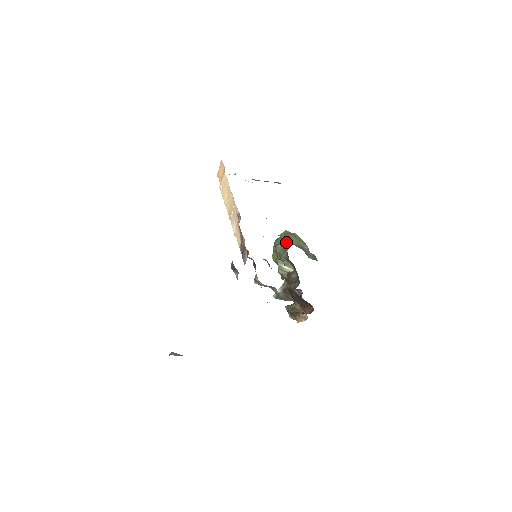
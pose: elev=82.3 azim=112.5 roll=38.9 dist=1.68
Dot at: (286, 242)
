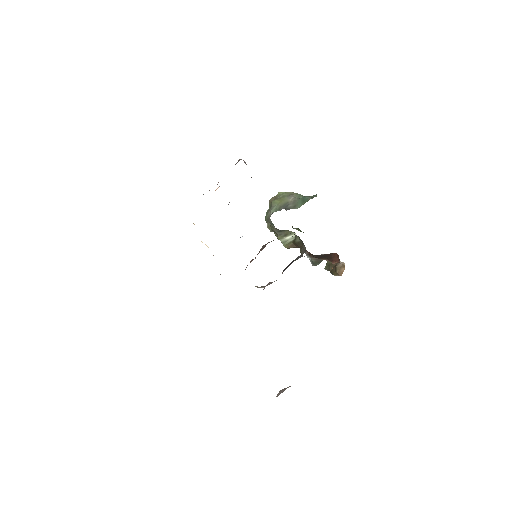
Dot at: (269, 216)
